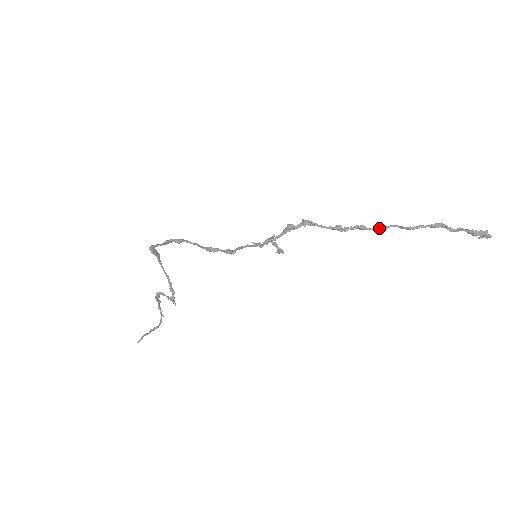
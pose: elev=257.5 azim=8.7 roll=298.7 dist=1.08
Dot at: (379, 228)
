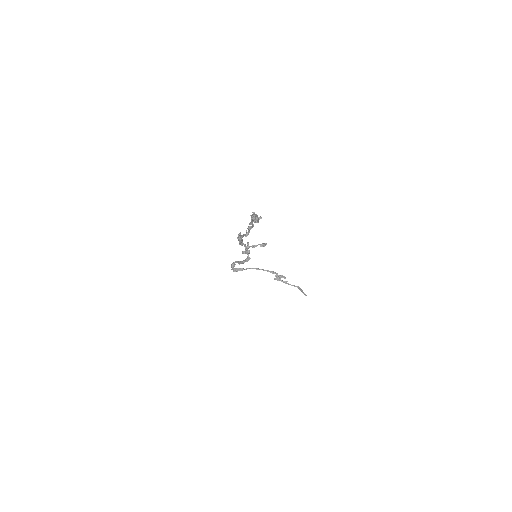
Dot at: (252, 225)
